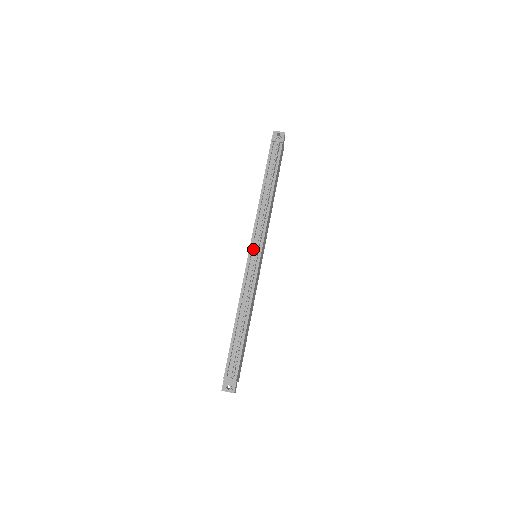
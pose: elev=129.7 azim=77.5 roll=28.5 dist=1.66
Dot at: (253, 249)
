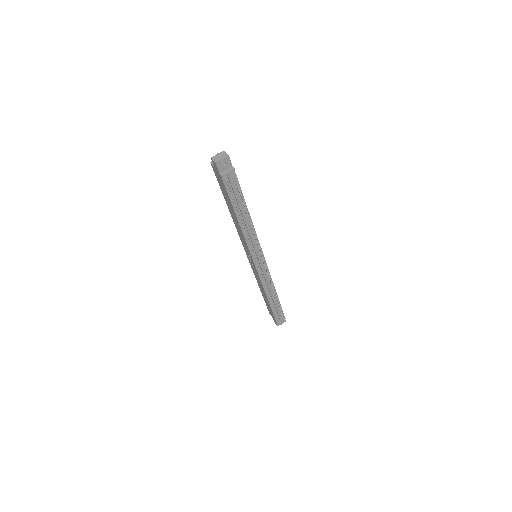
Dot at: (256, 260)
